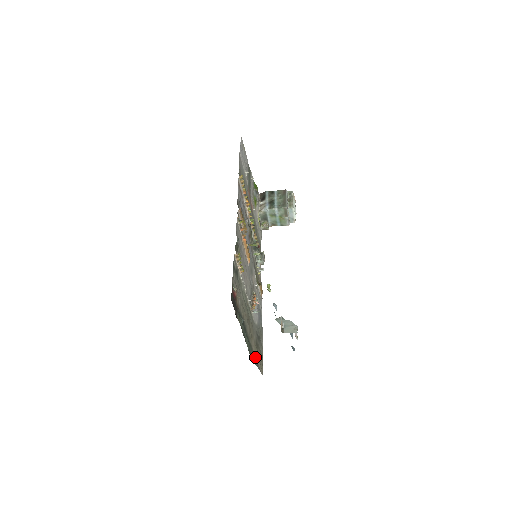
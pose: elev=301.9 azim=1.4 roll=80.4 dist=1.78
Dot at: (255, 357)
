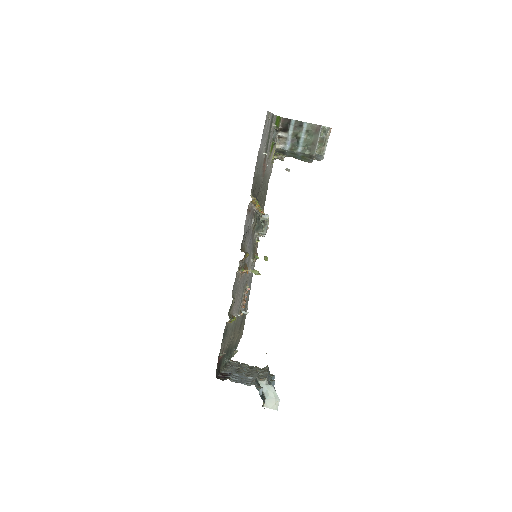
Dot at: (235, 353)
